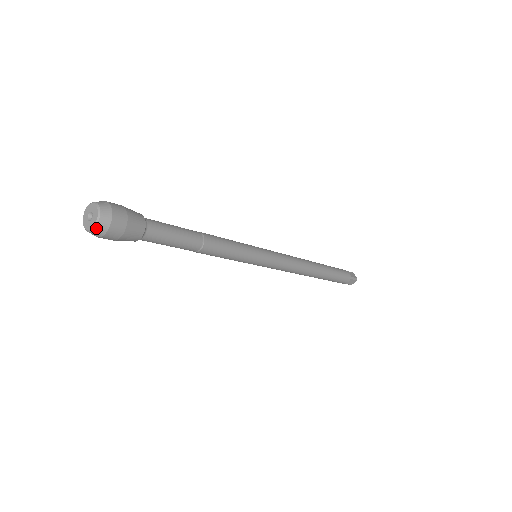
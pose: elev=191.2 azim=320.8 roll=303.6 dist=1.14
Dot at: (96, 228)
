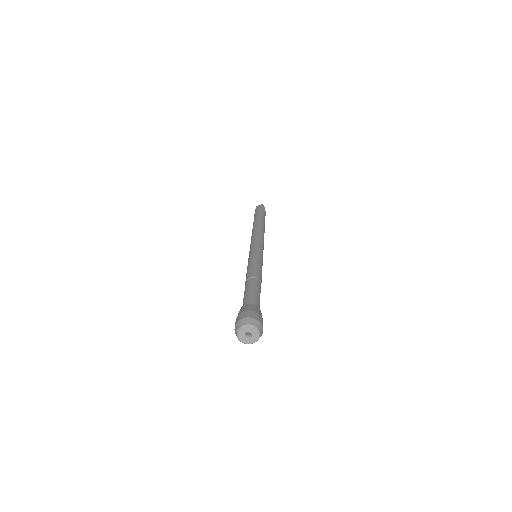
Dot at: occluded
